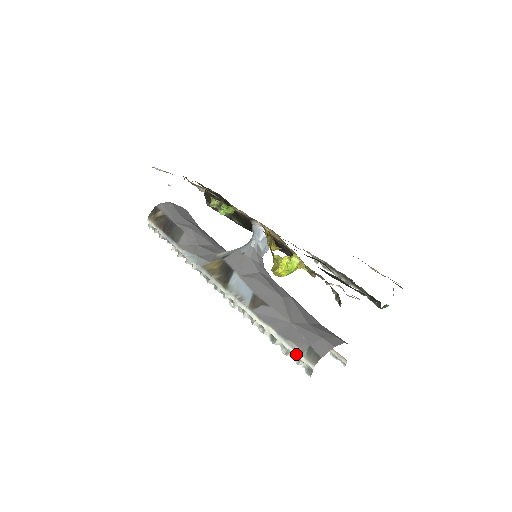
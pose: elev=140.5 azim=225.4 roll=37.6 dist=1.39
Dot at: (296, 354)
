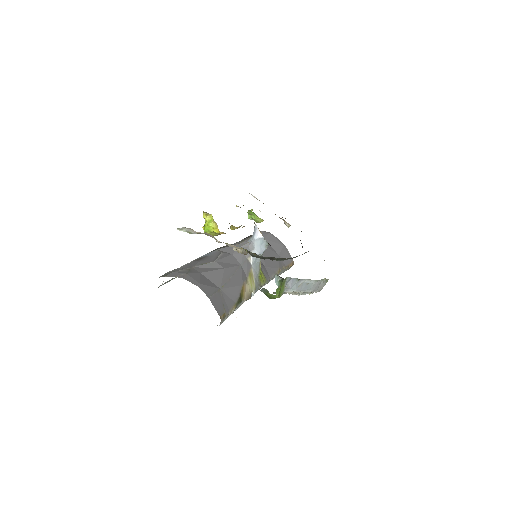
Dot at: occluded
